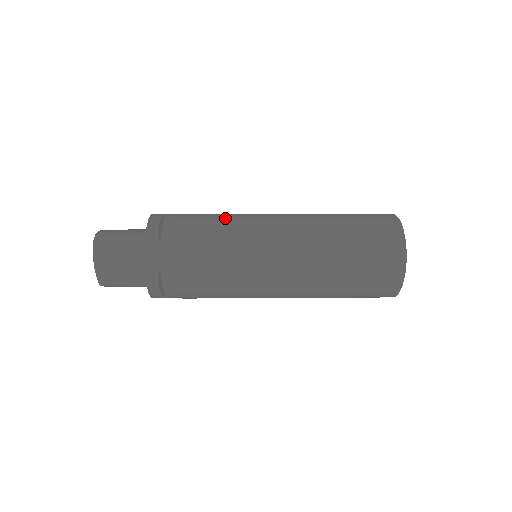
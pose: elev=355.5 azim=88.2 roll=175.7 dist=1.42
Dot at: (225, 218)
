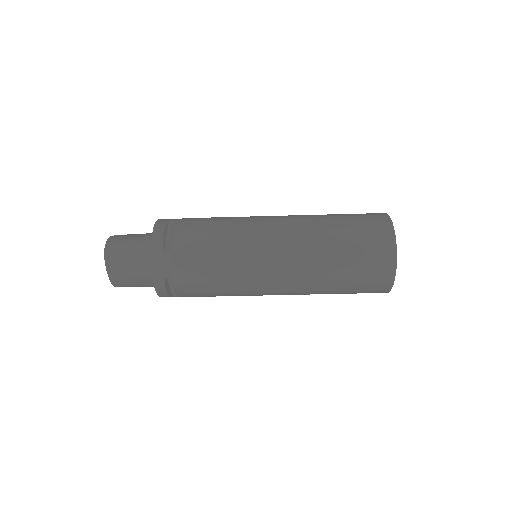
Dot at: (225, 224)
